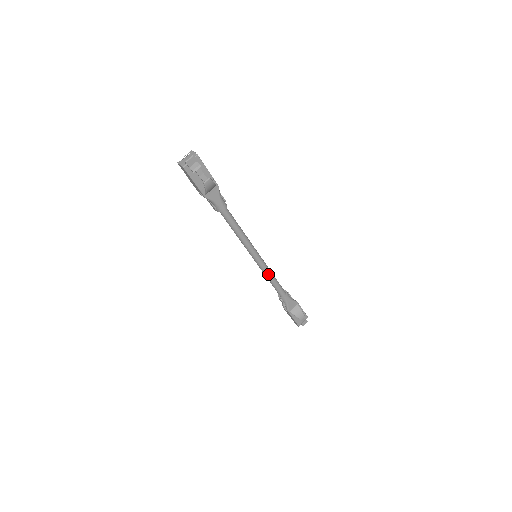
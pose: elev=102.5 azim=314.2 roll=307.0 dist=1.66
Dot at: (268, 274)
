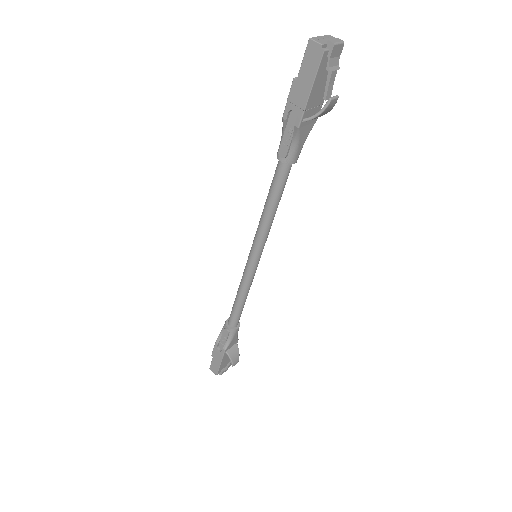
Dot at: (248, 289)
